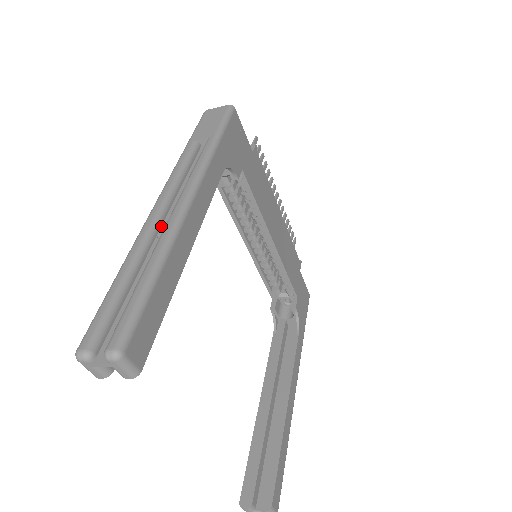
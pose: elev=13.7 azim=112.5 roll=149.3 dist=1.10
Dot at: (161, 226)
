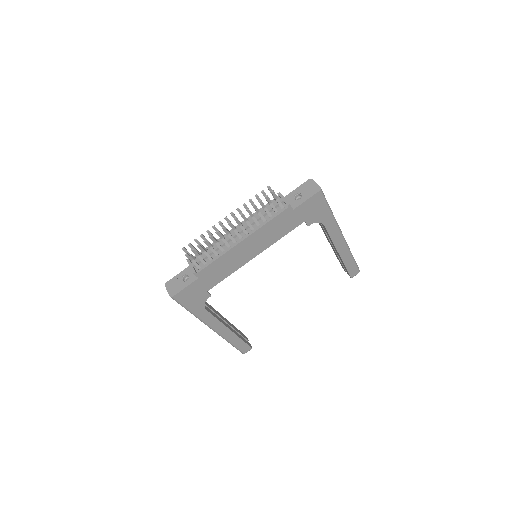
Dot at: occluded
